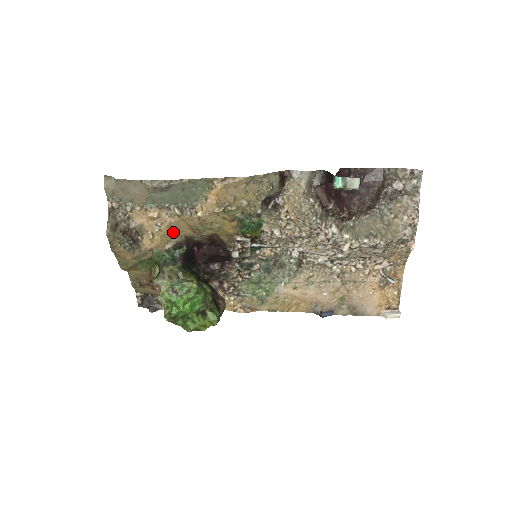
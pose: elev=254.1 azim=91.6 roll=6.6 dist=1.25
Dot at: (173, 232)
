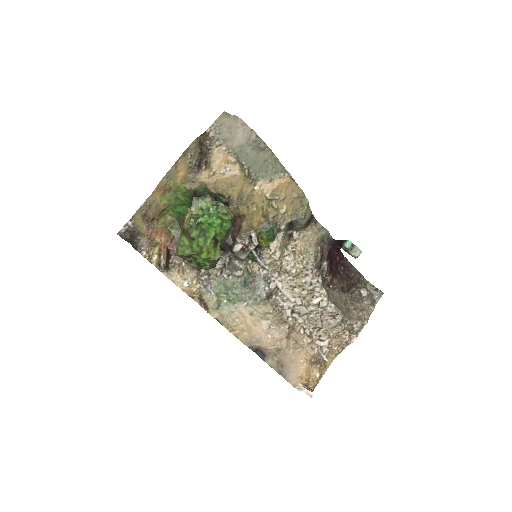
Dot at: (228, 184)
